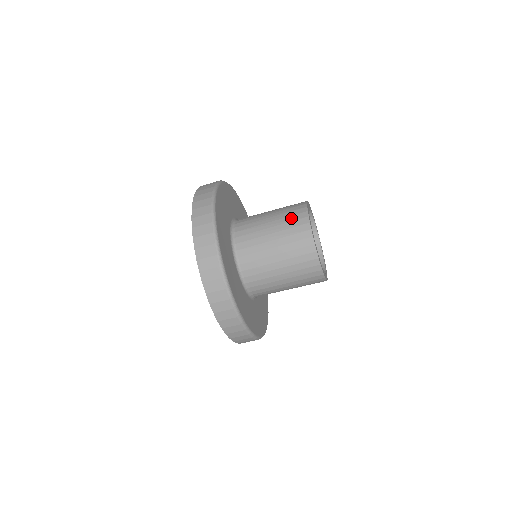
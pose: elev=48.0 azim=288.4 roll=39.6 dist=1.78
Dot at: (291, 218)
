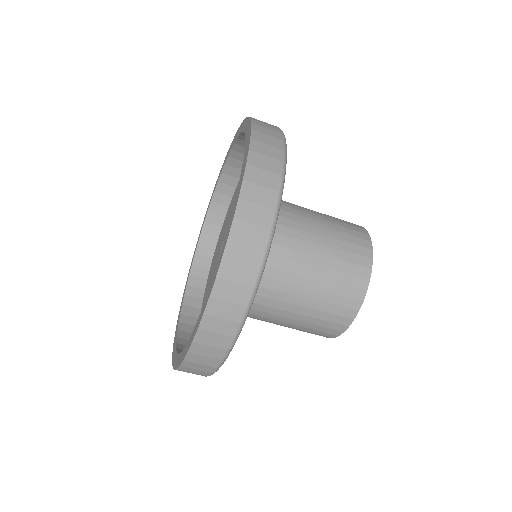
Dot at: (345, 278)
